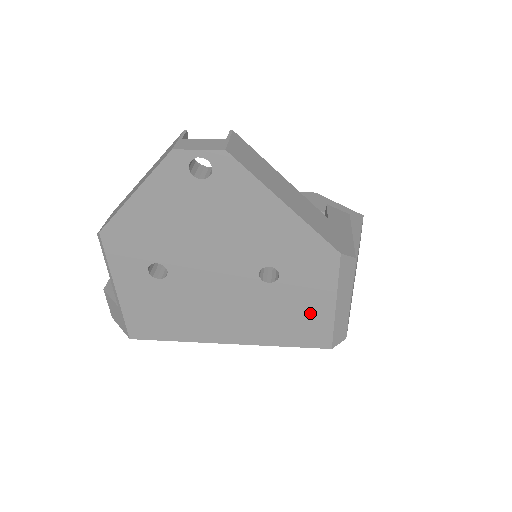
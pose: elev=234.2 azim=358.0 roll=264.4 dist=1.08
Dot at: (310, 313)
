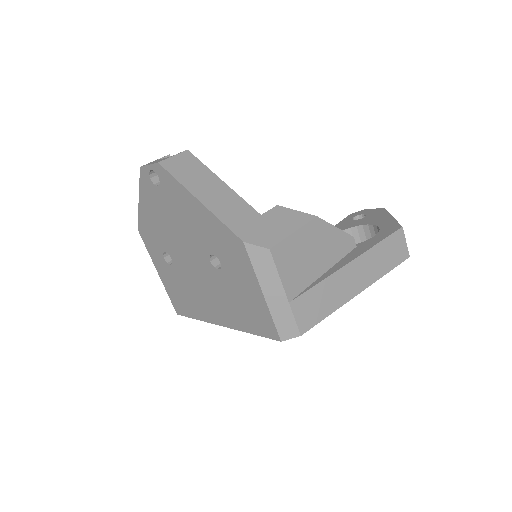
Dot at: (252, 301)
